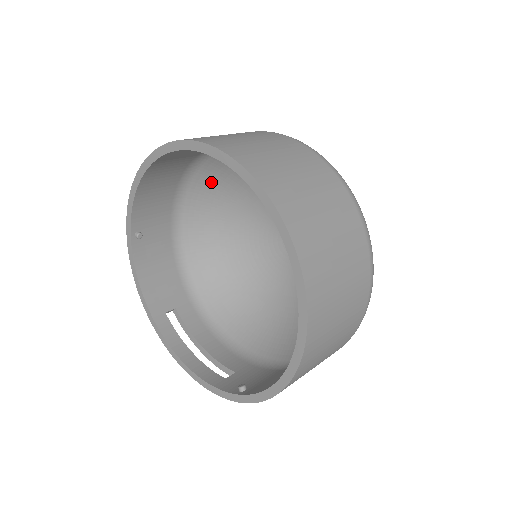
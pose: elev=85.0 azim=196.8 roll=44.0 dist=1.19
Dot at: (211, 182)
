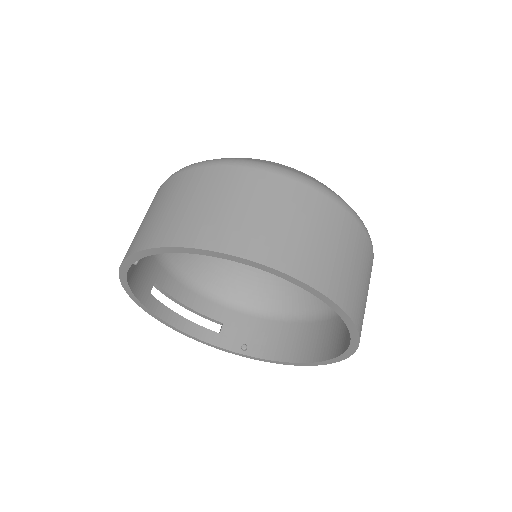
Dot at: occluded
